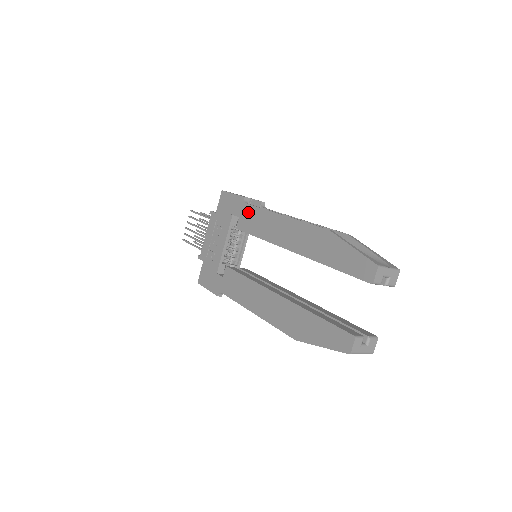
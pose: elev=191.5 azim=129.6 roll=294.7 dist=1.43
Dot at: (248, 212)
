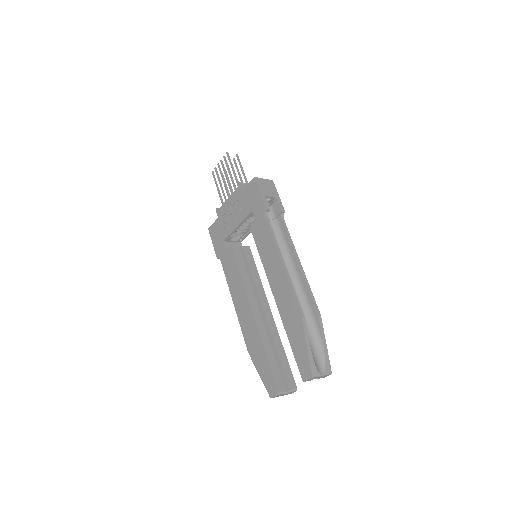
Dot at: (263, 226)
